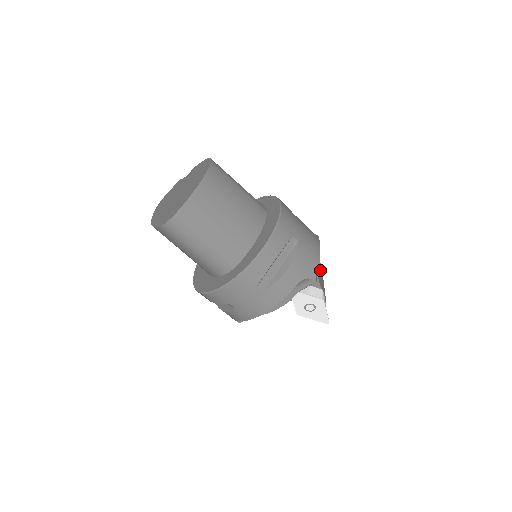
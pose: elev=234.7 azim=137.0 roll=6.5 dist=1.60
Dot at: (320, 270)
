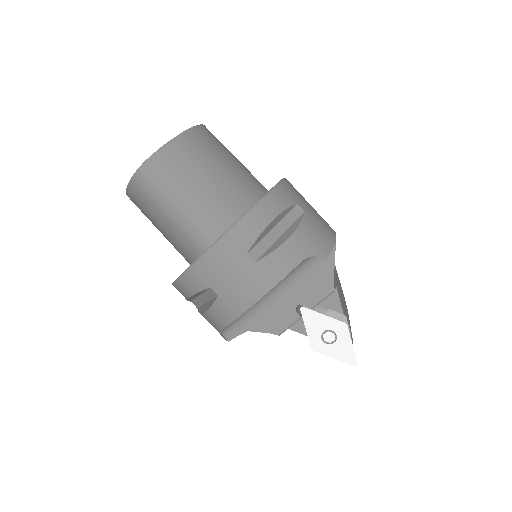
Dot at: (343, 301)
